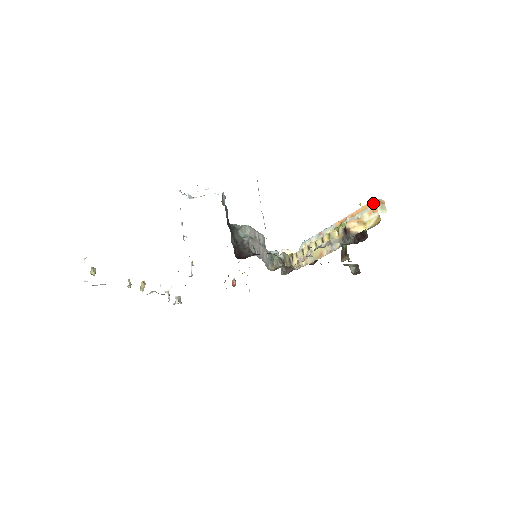
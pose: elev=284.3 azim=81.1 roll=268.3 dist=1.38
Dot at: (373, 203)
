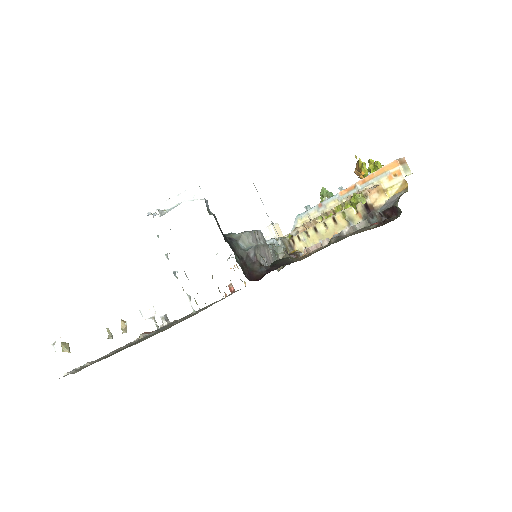
Dot at: (393, 165)
